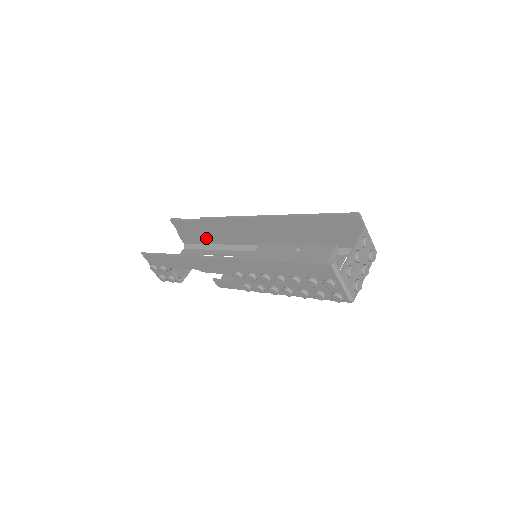
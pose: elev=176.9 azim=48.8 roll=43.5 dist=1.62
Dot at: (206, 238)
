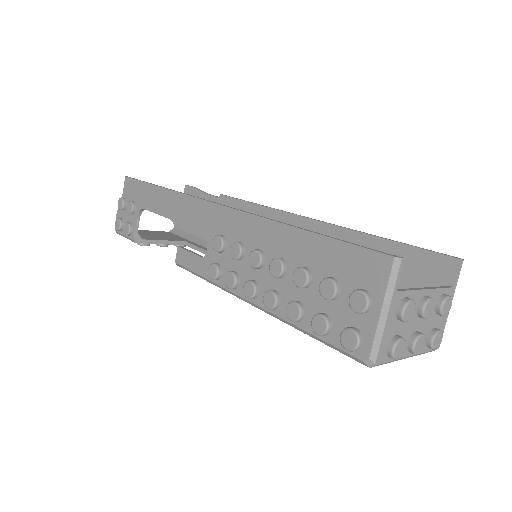
Dot at: occluded
